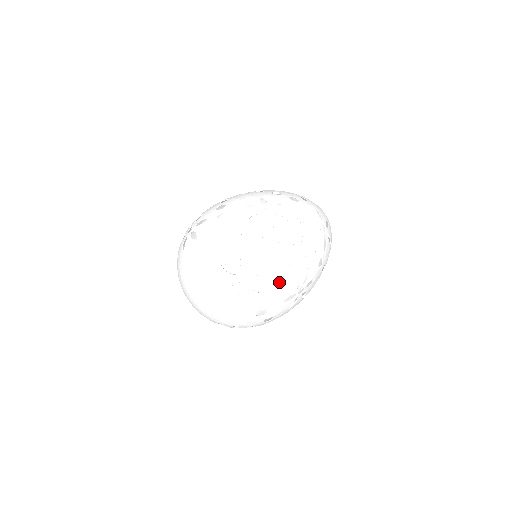
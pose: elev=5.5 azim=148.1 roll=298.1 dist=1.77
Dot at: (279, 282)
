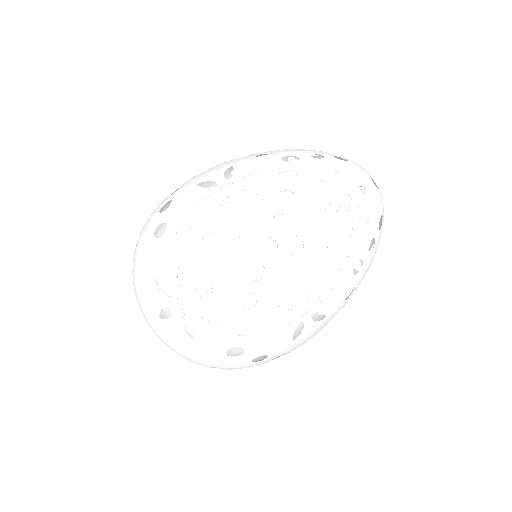
Dot at: occluded
